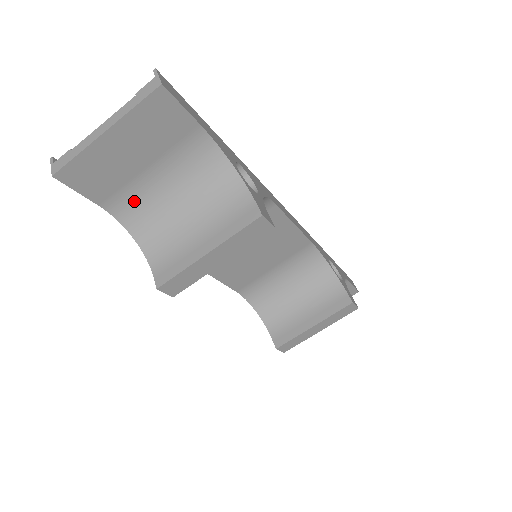
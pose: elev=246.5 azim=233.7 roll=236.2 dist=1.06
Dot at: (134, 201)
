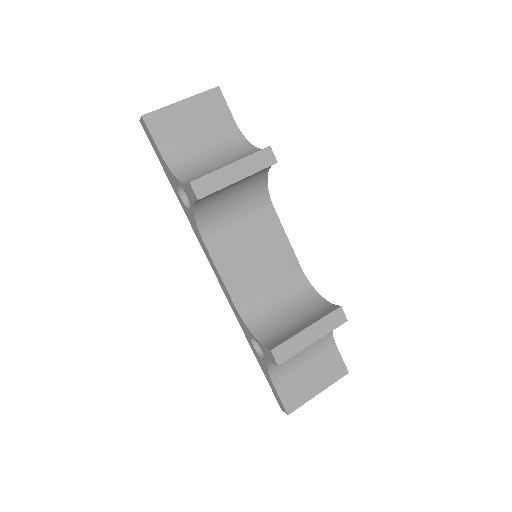
Dot at: (182, 155)
